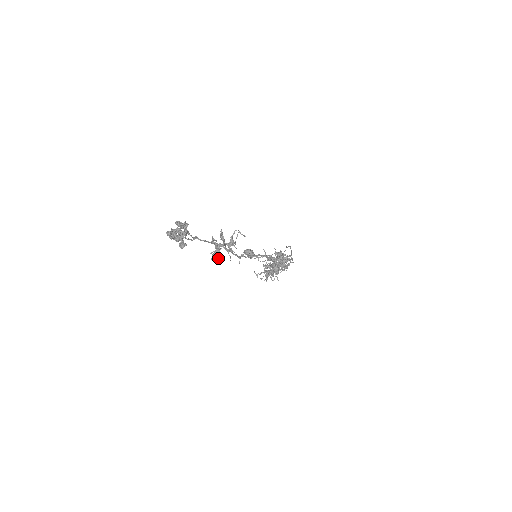
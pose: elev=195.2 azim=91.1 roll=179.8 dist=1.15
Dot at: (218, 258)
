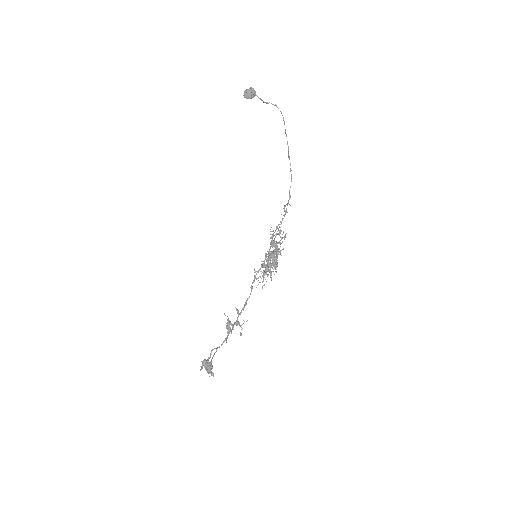
Dot at: occluded
